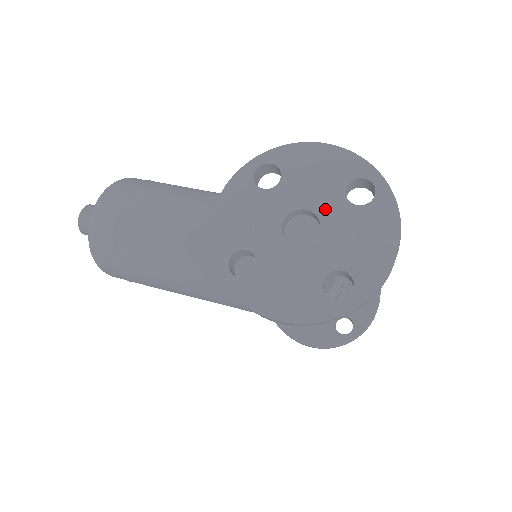
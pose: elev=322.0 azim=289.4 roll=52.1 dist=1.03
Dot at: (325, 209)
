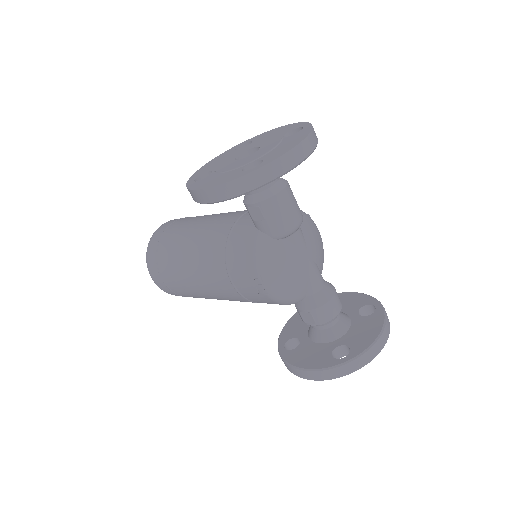
Dot at: (266, 143)
